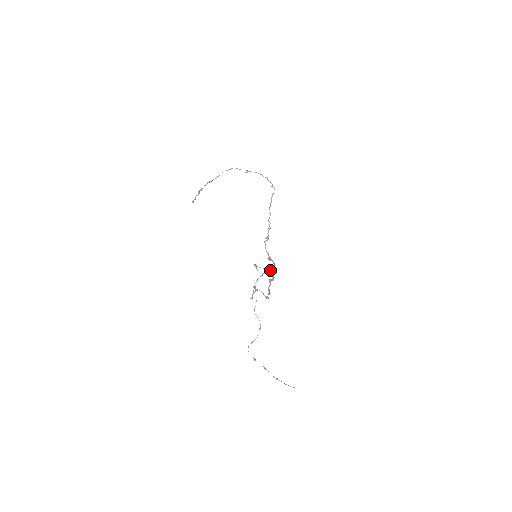
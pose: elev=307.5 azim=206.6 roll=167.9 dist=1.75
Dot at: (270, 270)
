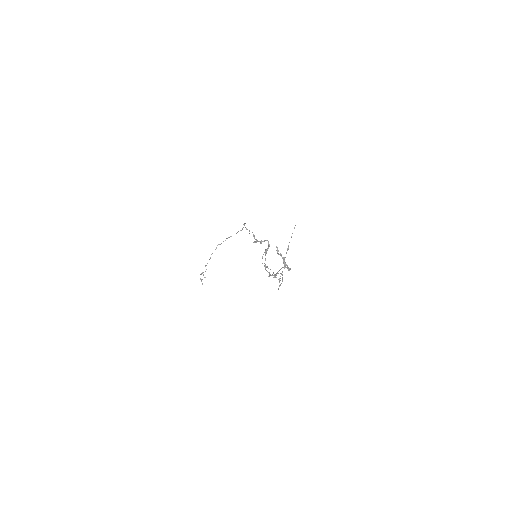
Dot at: occluded
